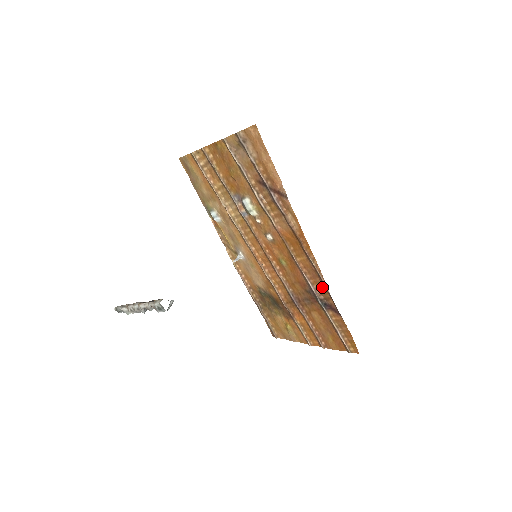
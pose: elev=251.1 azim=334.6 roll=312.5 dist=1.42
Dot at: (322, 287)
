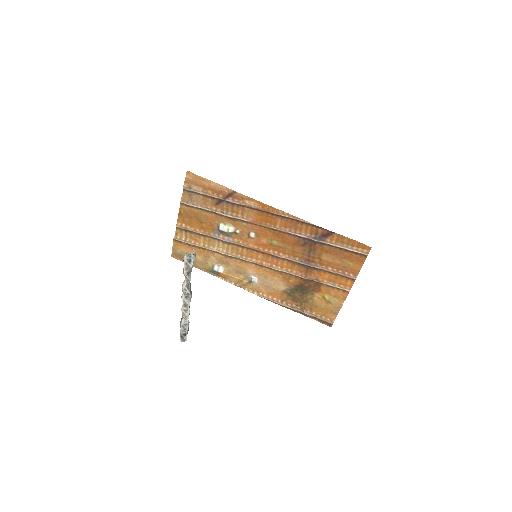
Dot at: (306, 228)
